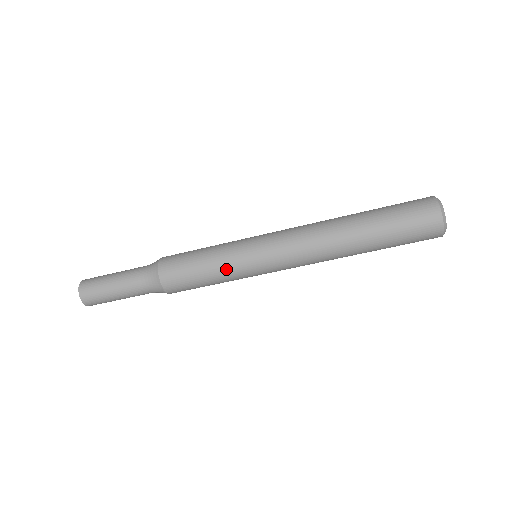
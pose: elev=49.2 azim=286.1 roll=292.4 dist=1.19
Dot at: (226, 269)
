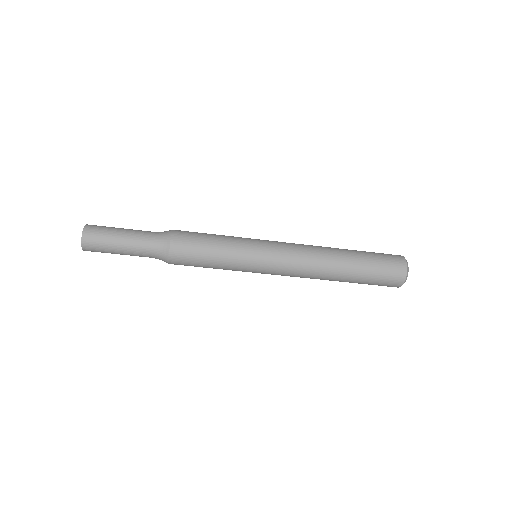
Dot at: (233, 248)
